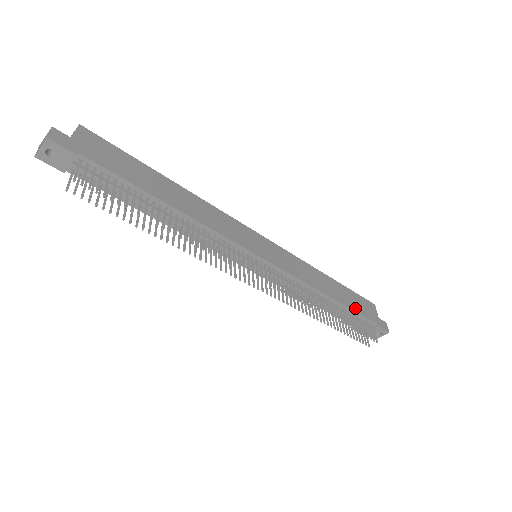
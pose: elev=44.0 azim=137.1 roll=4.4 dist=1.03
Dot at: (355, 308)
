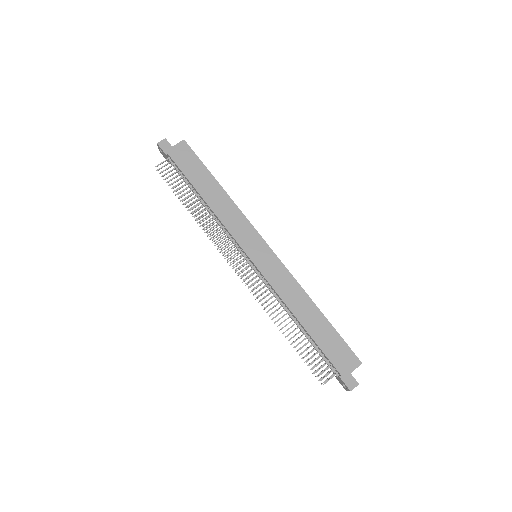
Dot at: (322, 345)
